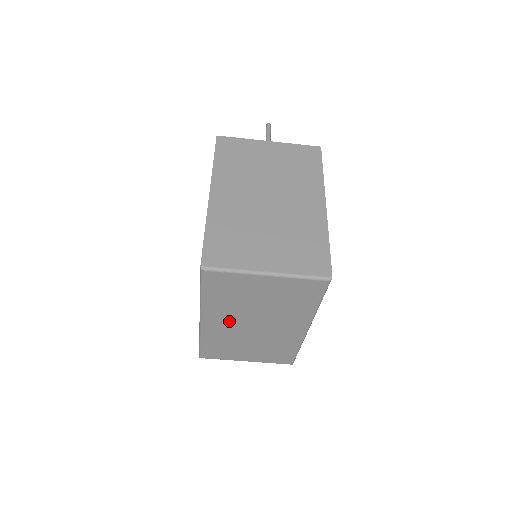
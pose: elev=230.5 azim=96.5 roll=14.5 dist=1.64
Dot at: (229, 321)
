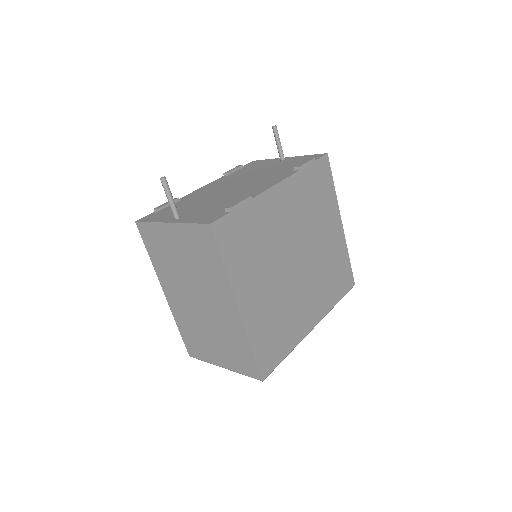
Dot at: occluded
